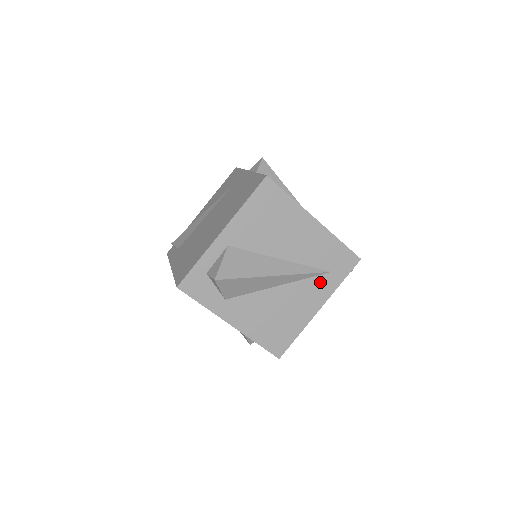
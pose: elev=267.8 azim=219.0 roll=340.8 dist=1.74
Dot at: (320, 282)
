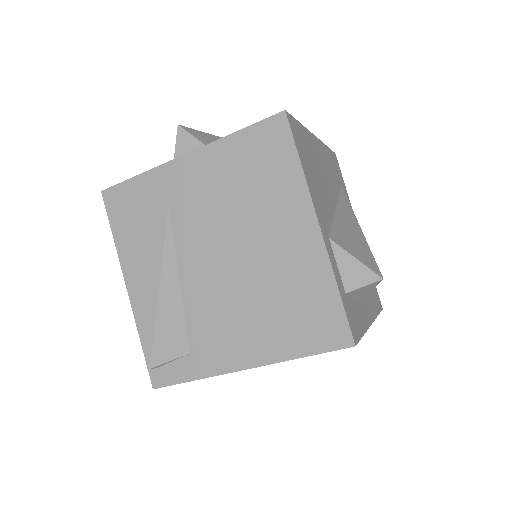
Dot at: occluded
